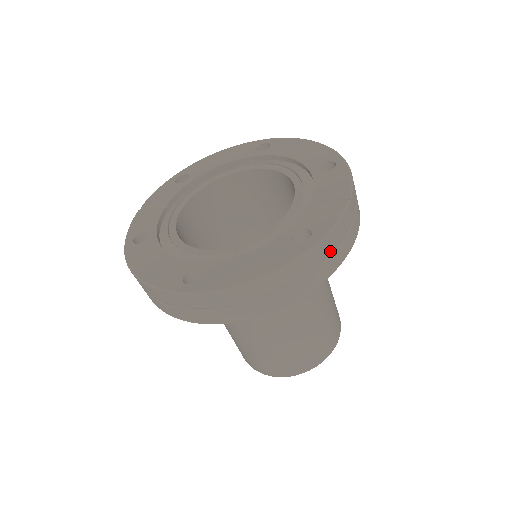
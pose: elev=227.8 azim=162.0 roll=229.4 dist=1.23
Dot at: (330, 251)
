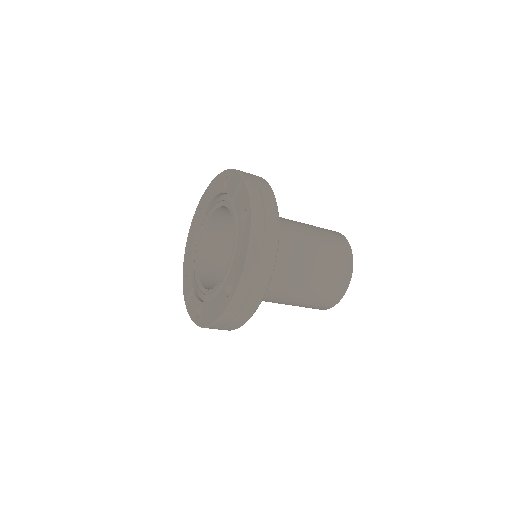
Dot at: (262, 206)
